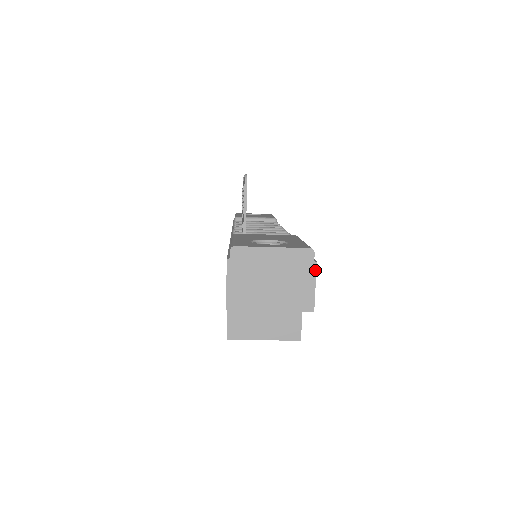
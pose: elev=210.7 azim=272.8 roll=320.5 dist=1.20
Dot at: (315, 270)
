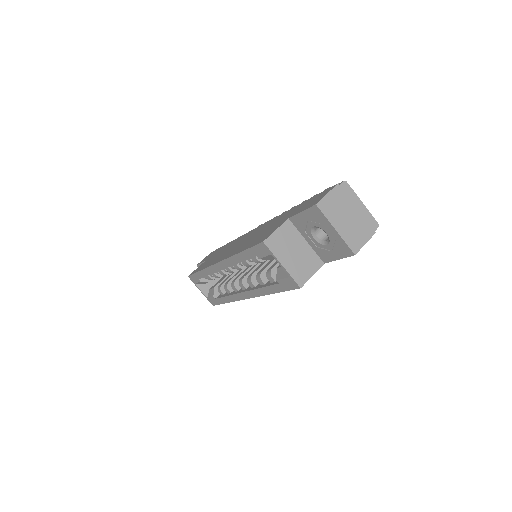
Dot at: (372, 235)
